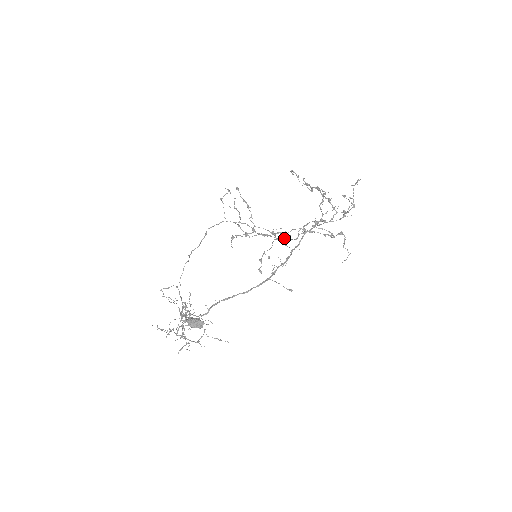
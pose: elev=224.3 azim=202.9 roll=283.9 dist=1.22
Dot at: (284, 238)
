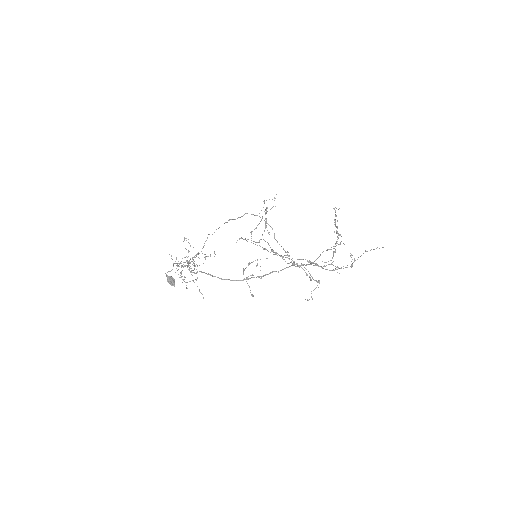
Dot at: (283, 257)
